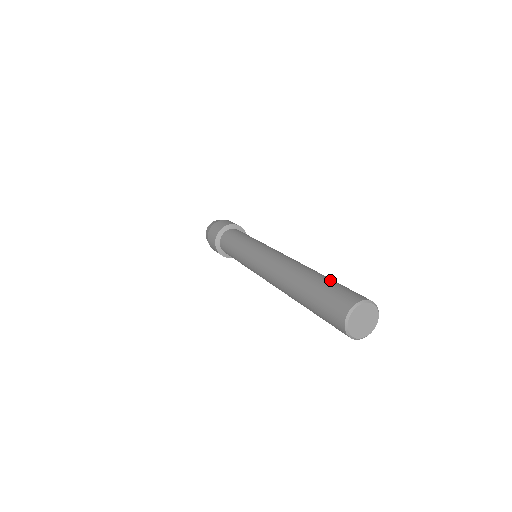
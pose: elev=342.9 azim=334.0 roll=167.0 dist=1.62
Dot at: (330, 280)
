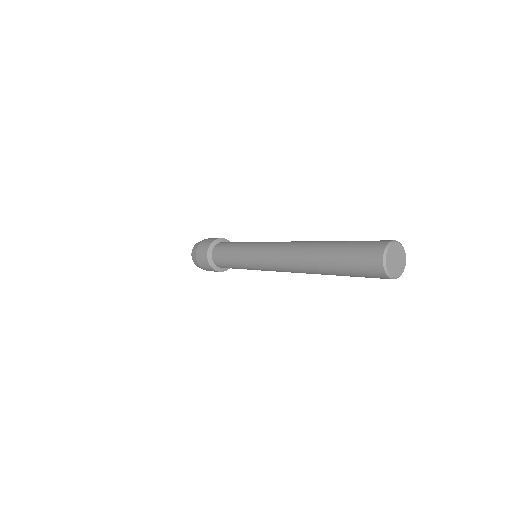
Dot at: occluded
